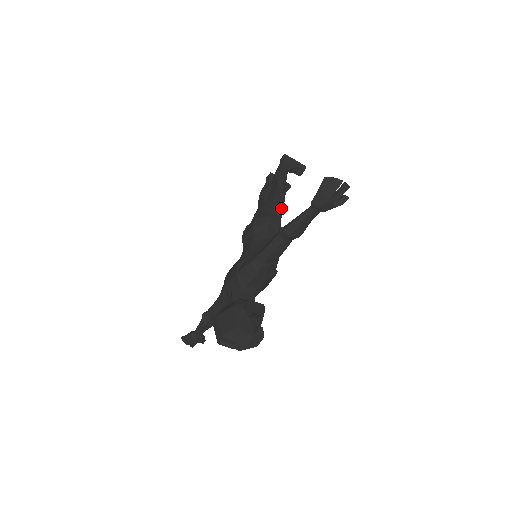
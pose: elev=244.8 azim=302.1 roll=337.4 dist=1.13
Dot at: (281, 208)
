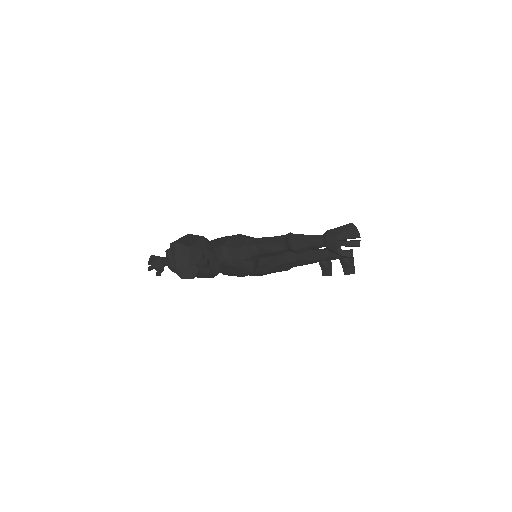
Dot at: (308, 259)
